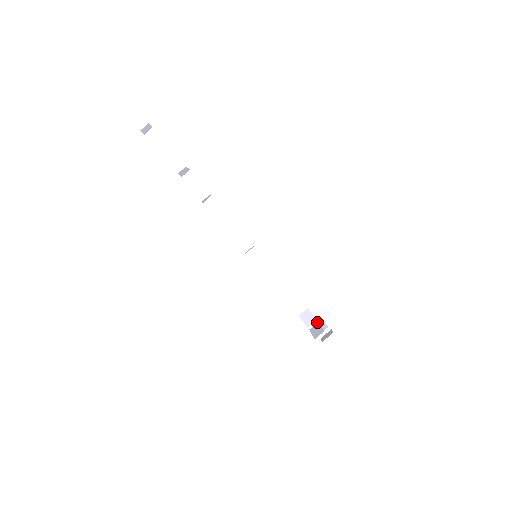
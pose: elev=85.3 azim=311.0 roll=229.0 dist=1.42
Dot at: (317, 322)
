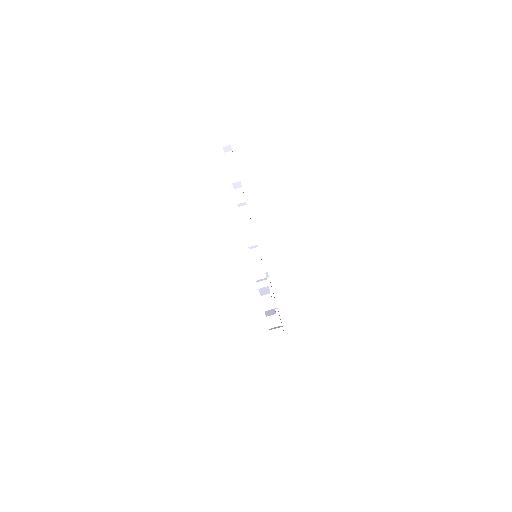
Dot at: occluded
